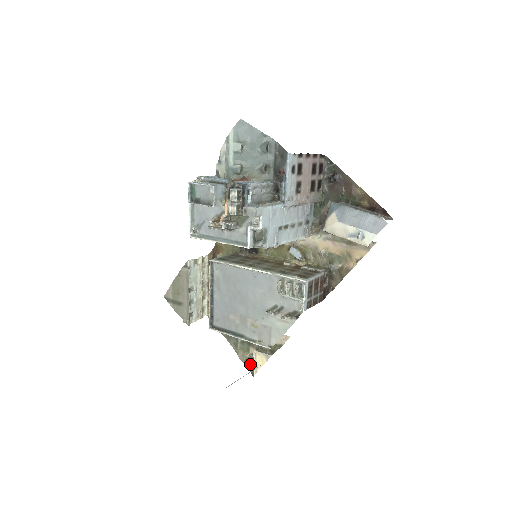
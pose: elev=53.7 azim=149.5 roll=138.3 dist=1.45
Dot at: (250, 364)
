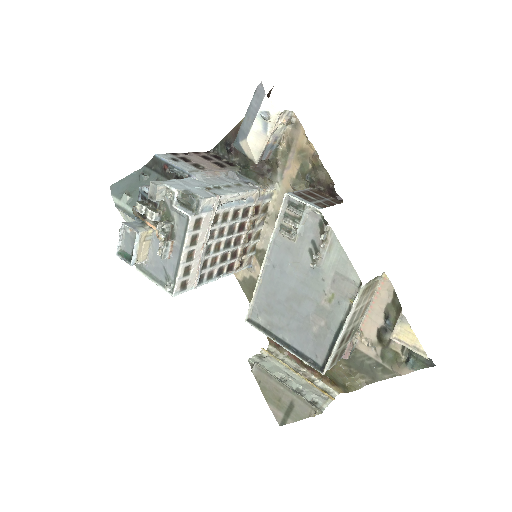
Dot at: (414, 360)
